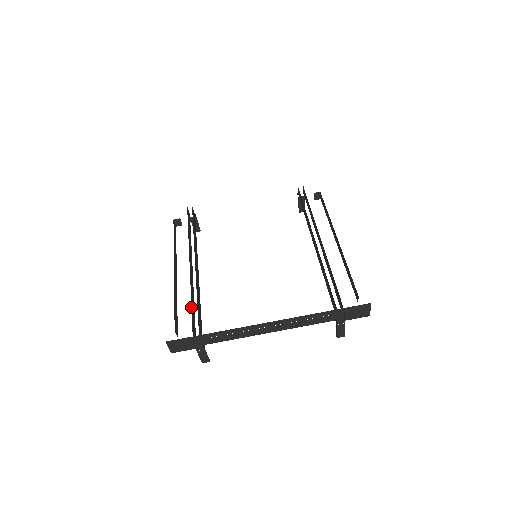
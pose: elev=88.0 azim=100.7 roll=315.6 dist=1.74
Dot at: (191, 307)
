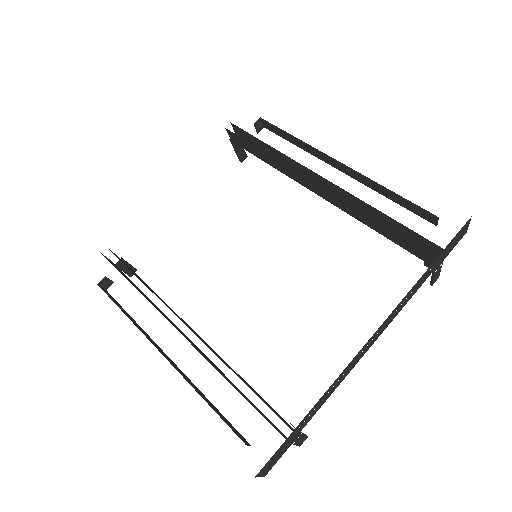
Dot at: occluded
